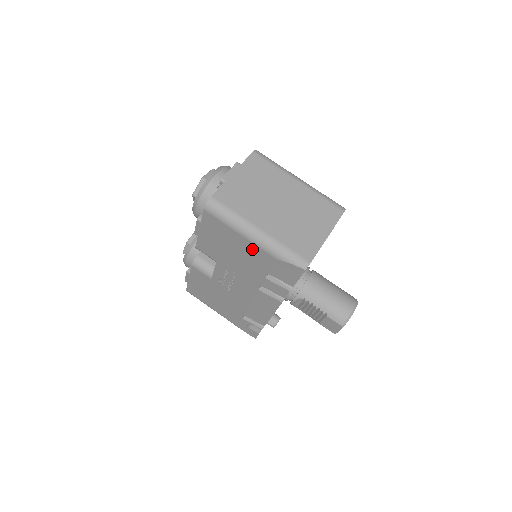
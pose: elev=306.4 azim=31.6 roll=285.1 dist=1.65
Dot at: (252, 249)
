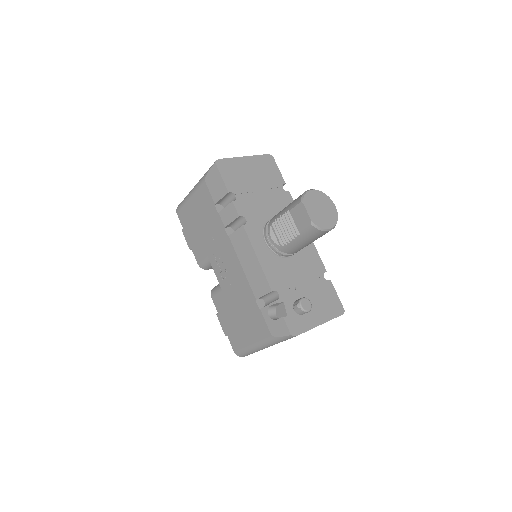
Dot at: (198, 198)
